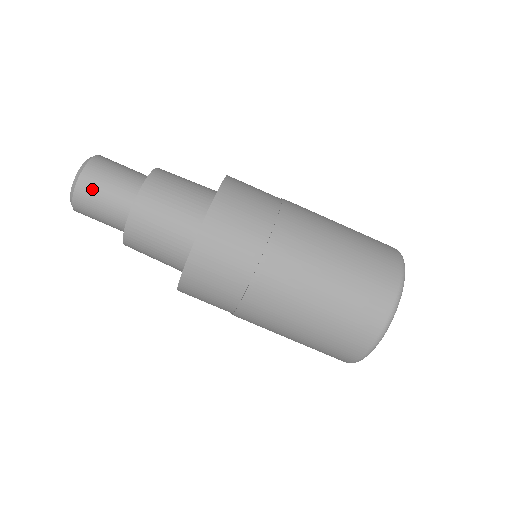
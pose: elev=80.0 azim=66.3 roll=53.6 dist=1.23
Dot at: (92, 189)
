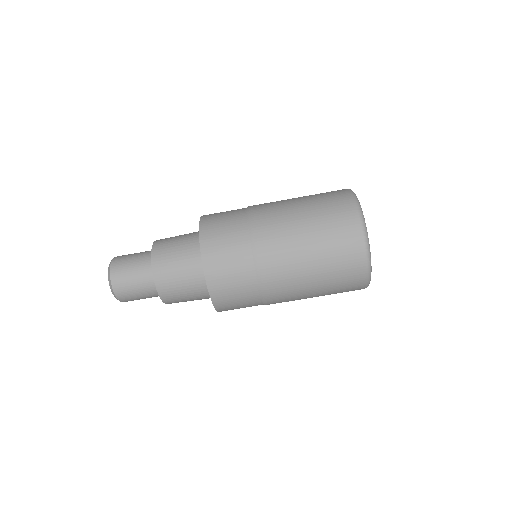
Dot at: (125, 288)
